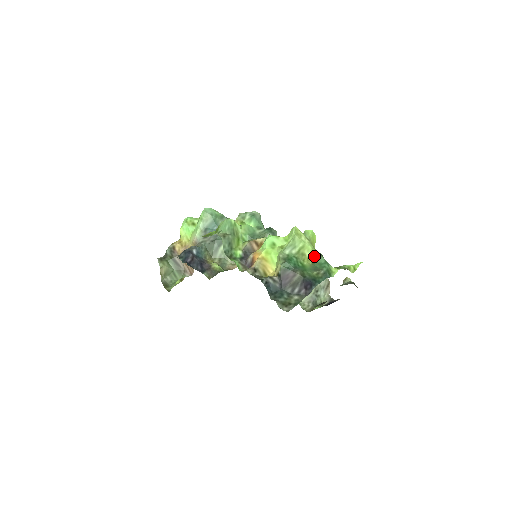
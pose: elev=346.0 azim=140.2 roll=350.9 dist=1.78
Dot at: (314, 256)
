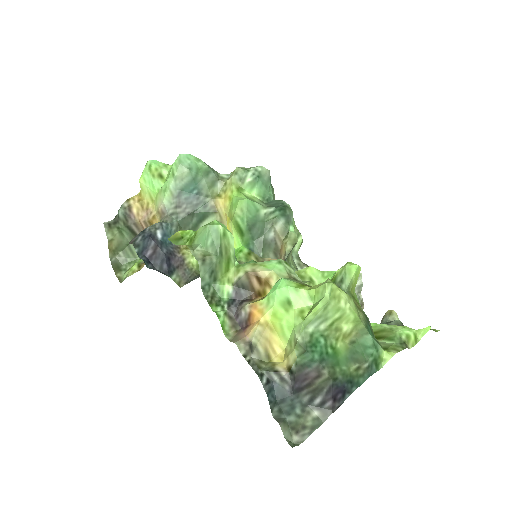
Dot at: (355, 329)
